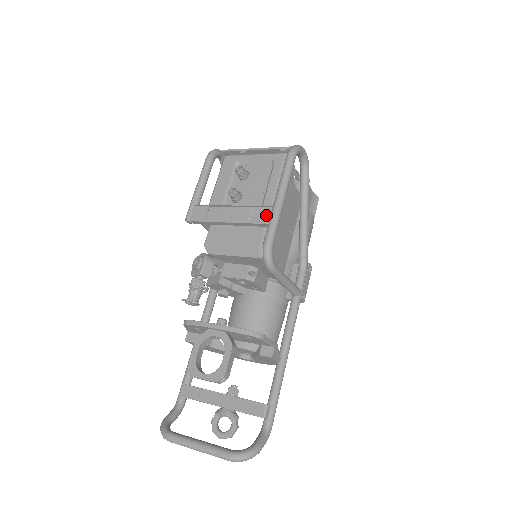
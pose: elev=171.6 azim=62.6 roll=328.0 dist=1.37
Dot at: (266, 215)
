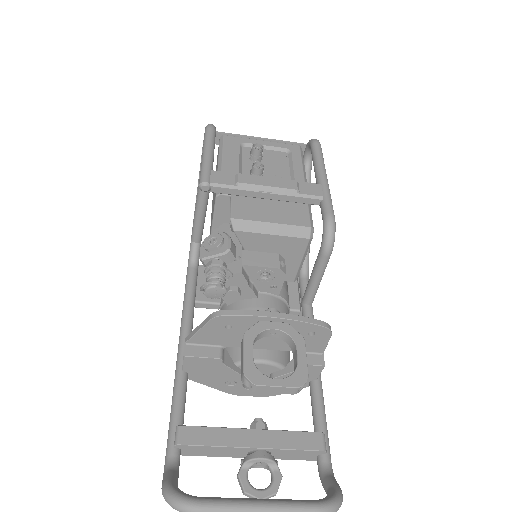
Dot at: (317, 190)
